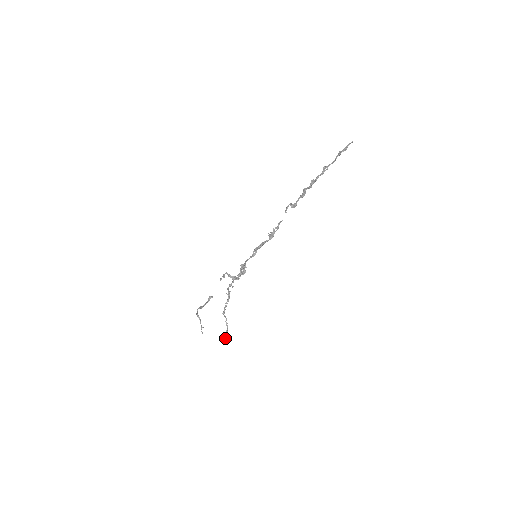
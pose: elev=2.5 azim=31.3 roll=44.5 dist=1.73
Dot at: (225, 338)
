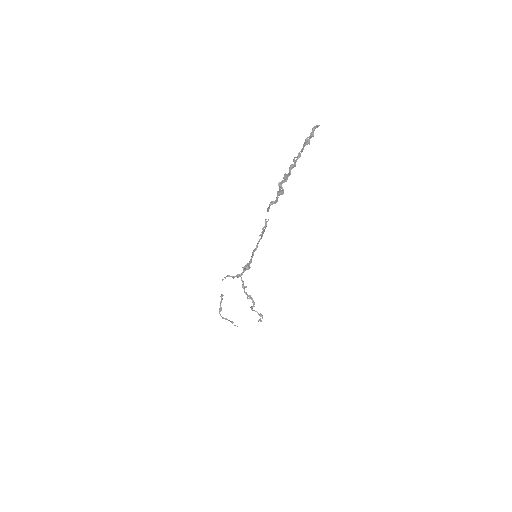
Dot at: occluded
